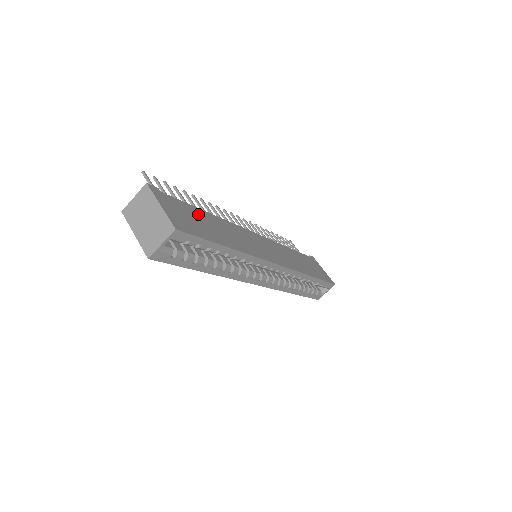
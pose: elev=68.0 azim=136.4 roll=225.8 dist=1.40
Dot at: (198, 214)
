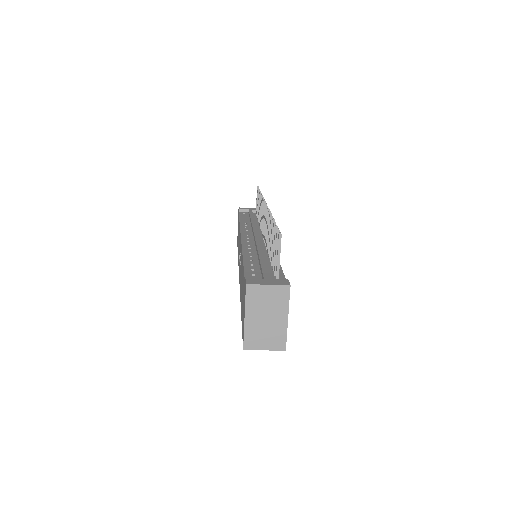
Dot at: occluded
